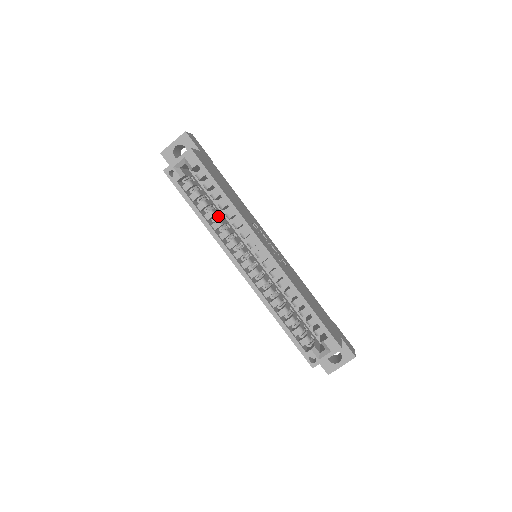
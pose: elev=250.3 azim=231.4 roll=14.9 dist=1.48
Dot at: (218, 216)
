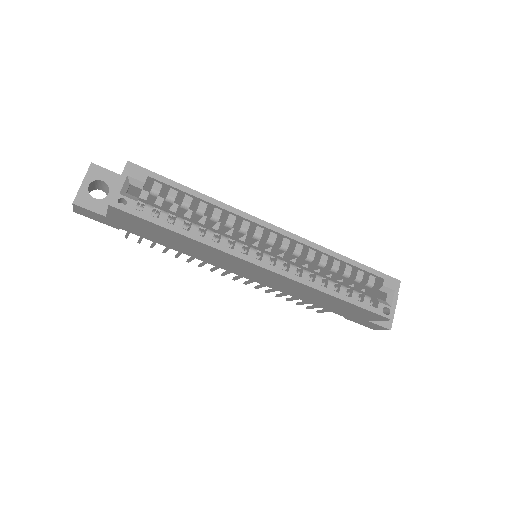
Dot at: occluded
